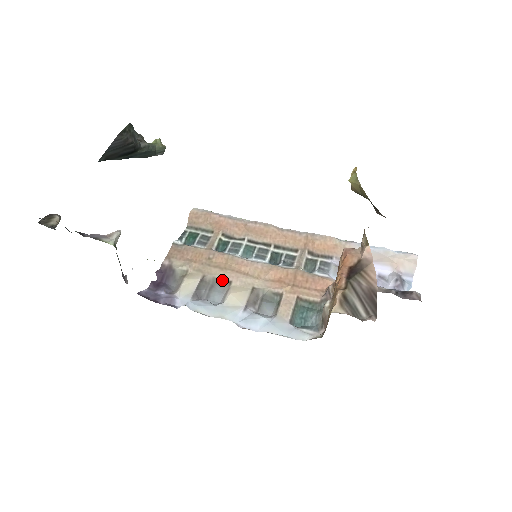
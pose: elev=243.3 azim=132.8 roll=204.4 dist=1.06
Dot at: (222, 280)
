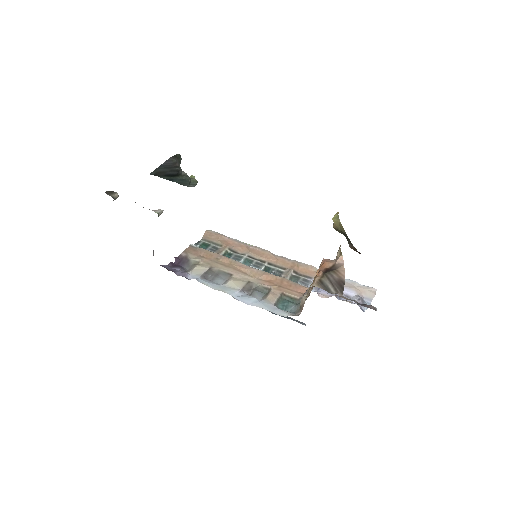
Dot at: (225, 272)
